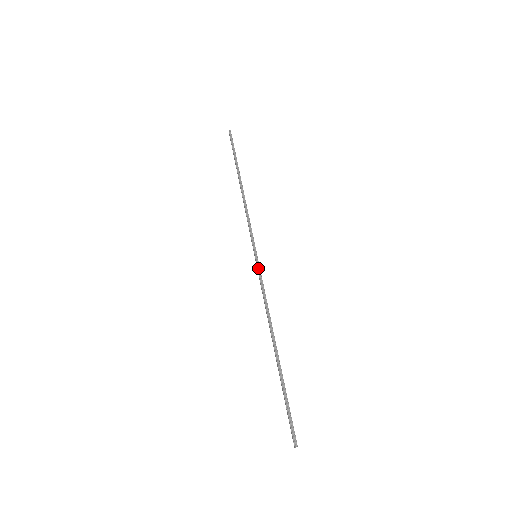
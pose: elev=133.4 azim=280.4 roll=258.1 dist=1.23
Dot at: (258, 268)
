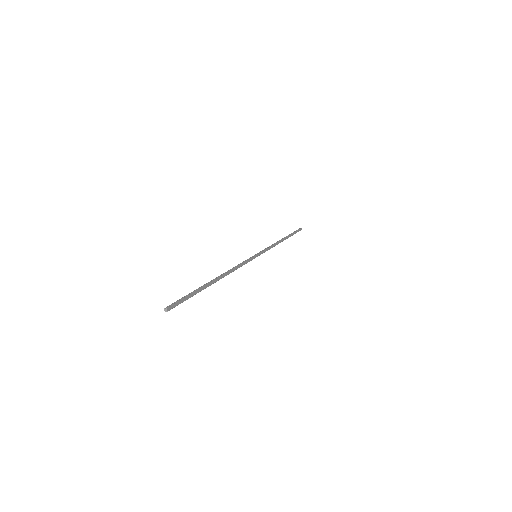
Dot at: (250, 258)
